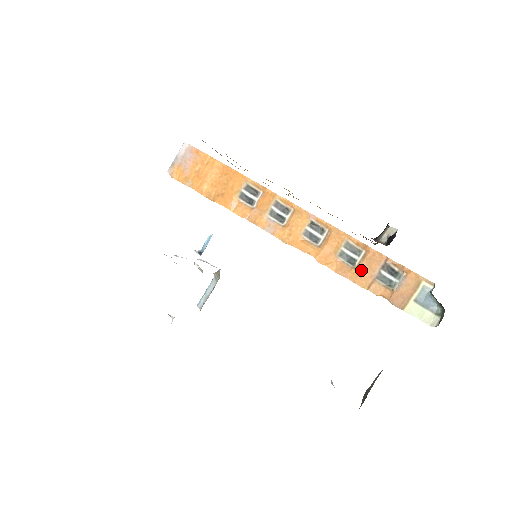
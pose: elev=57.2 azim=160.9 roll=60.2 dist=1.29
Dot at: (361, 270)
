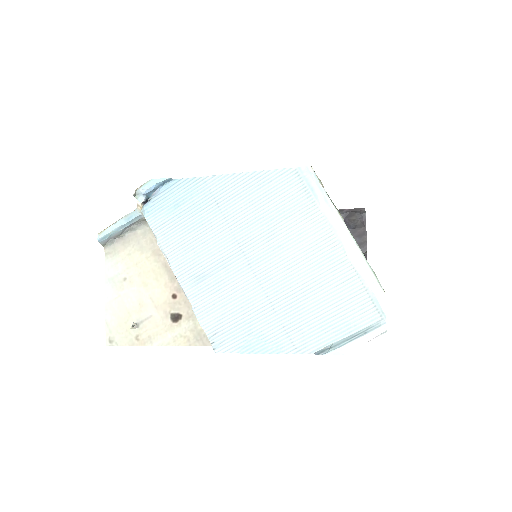
Dot at: occluded
